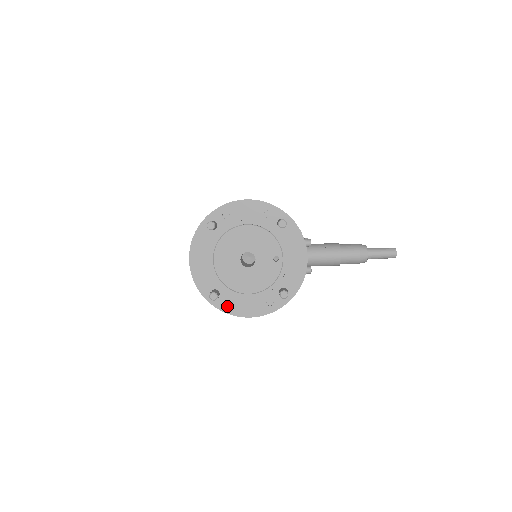
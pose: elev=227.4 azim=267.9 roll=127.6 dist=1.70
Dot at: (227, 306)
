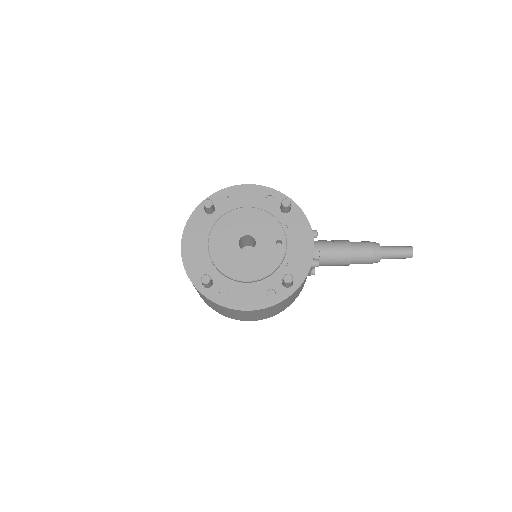
Dot at: (221, 297)
